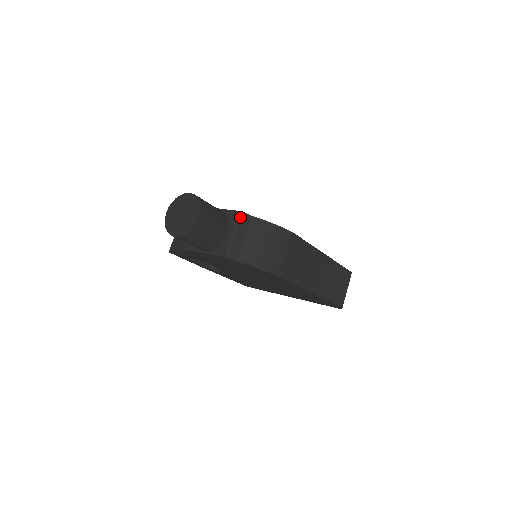
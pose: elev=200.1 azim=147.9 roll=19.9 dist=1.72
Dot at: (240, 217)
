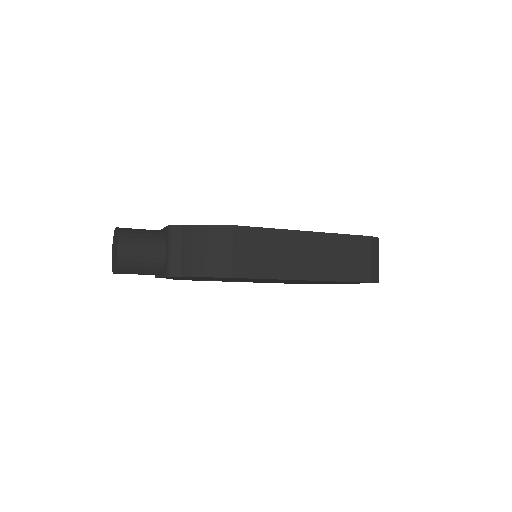
Dot at: (170, 231)
